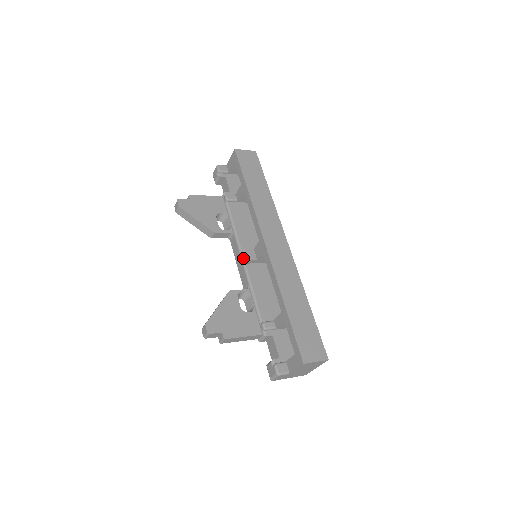
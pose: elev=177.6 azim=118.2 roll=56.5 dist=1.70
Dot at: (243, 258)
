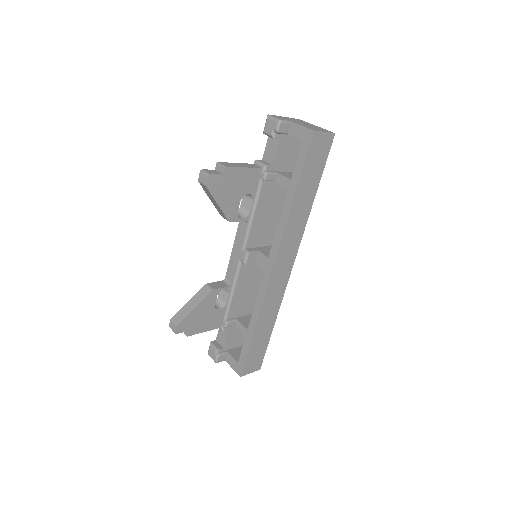
Dot at: (243, 259)
